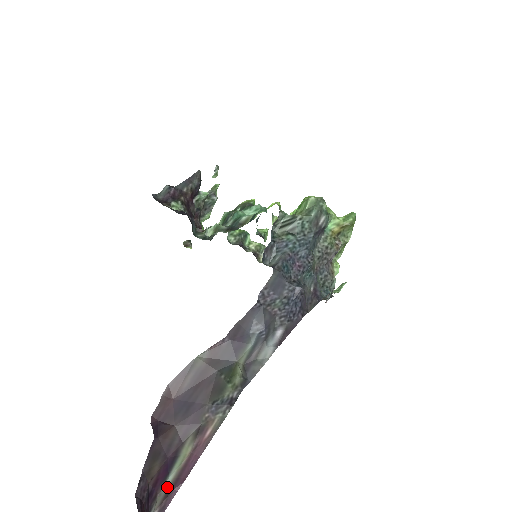
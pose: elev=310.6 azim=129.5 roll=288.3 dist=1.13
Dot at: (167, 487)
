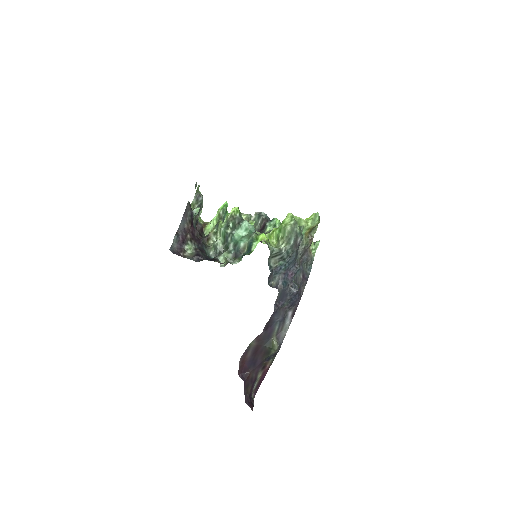
Dot at: (255, 387)
